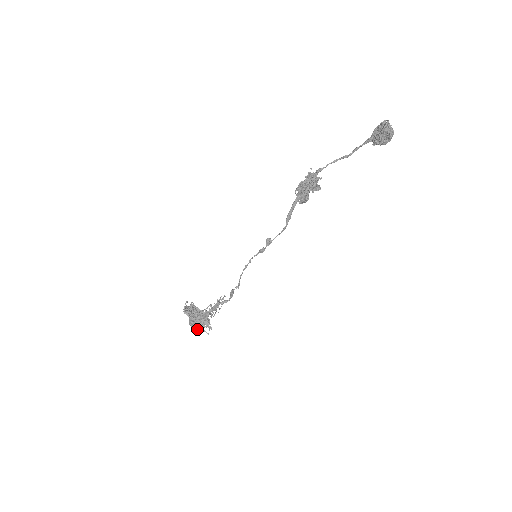
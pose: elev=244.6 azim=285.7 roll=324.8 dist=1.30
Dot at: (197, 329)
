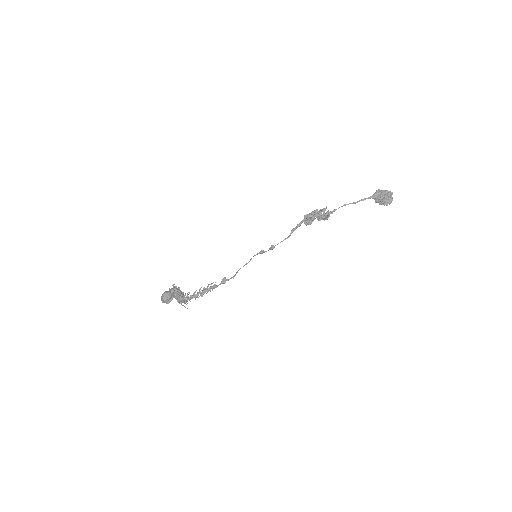
Dot at: occluded
